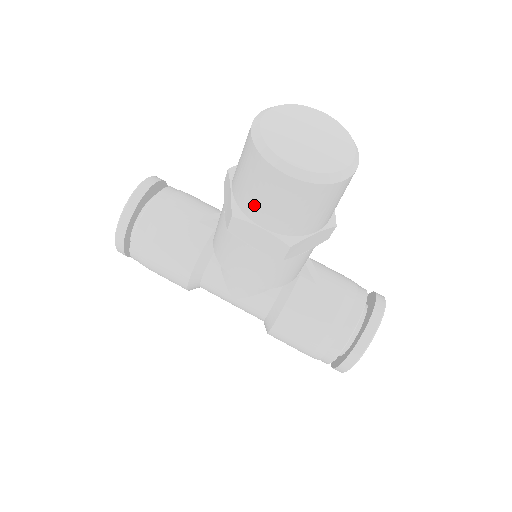
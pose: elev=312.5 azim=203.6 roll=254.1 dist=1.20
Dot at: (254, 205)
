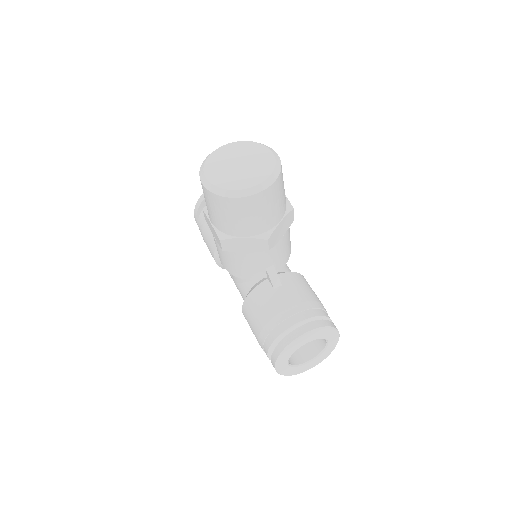
Dot at: occluded
